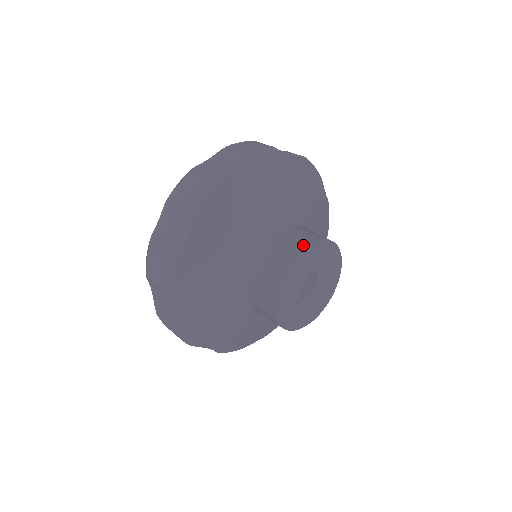
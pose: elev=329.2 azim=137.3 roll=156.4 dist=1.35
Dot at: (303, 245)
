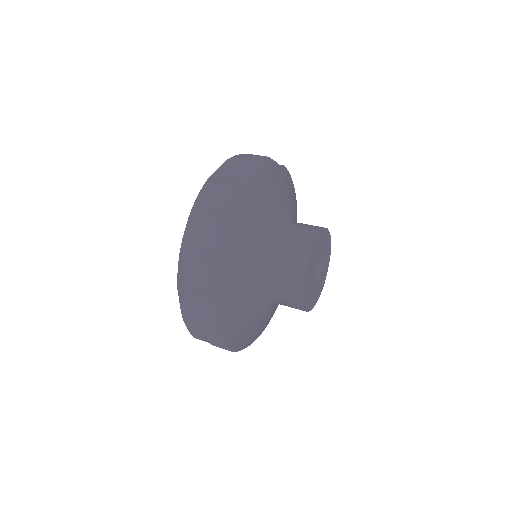
Dot at: (304, 259)
